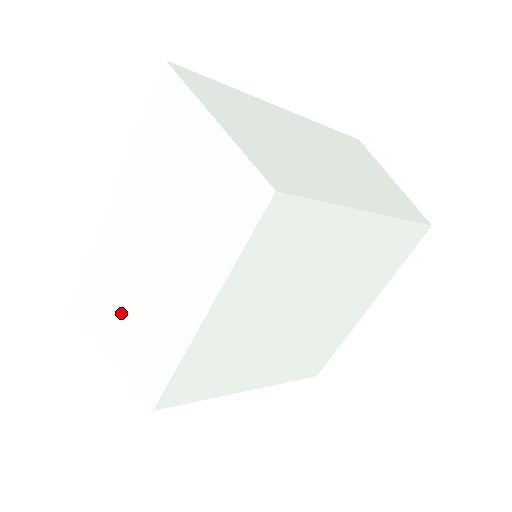
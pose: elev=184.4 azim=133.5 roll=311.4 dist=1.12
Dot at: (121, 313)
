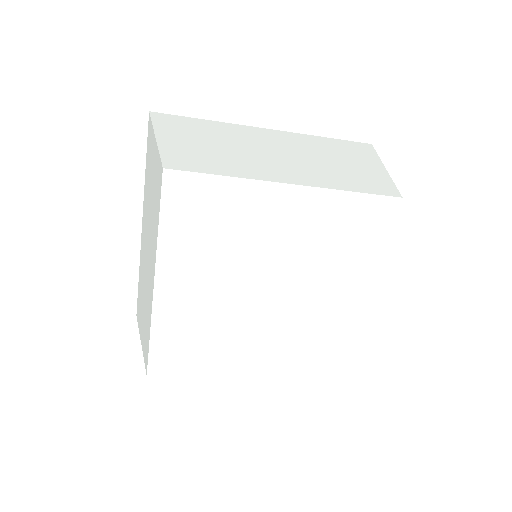
Dot at: (143, 304)
